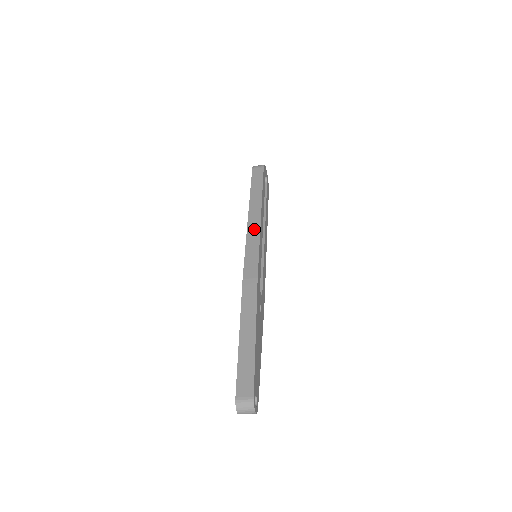
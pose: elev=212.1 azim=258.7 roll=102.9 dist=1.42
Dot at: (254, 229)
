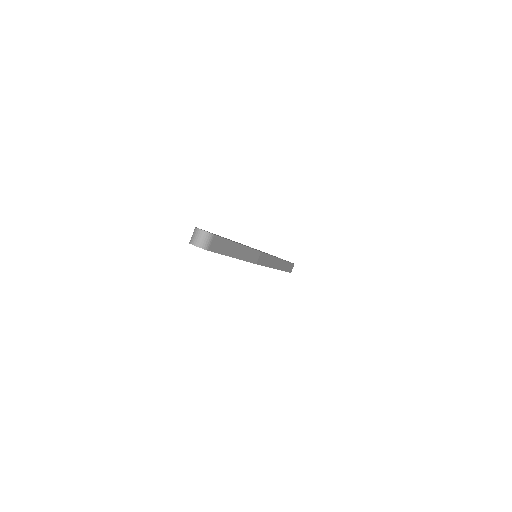
Dot at: occluded
